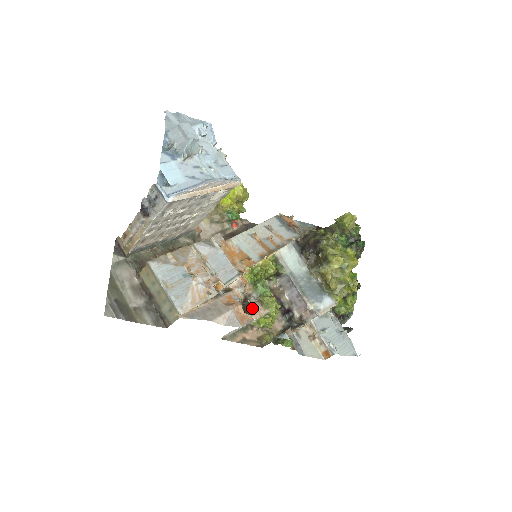
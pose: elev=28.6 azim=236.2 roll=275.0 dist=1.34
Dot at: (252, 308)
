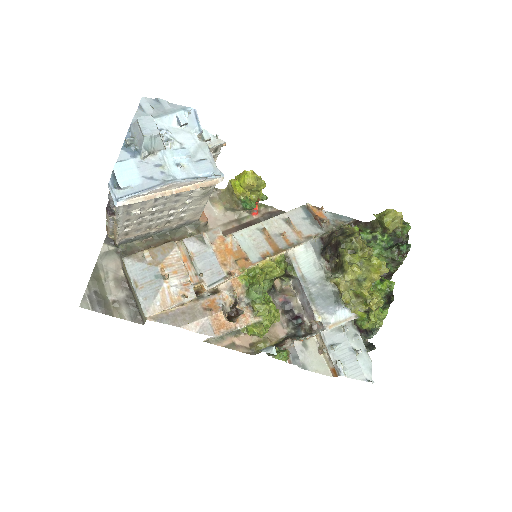
Dot at: (240, 314)
